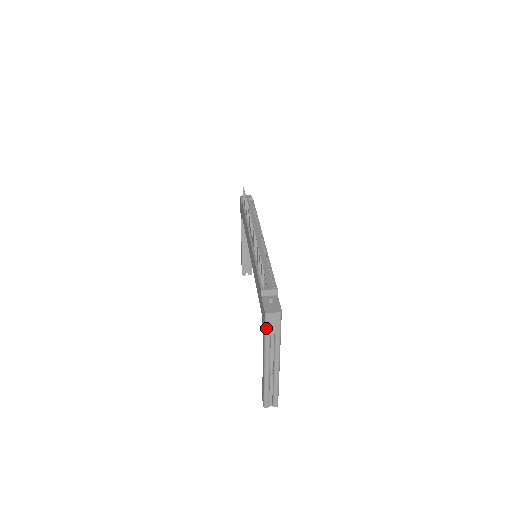
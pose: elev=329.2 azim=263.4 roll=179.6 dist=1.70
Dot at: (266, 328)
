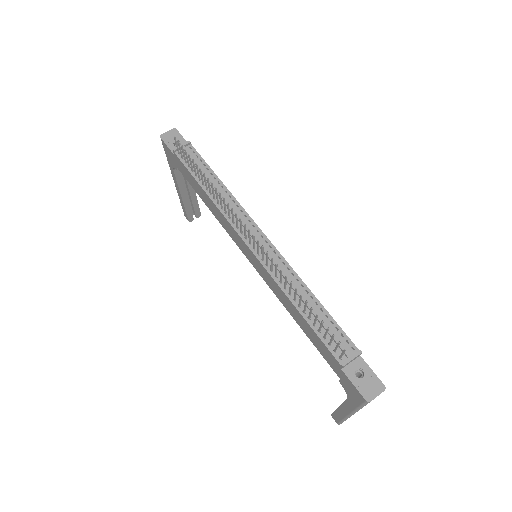
Dot at: occluded
